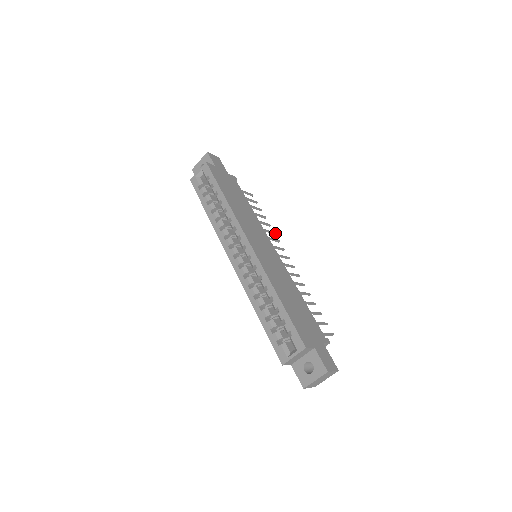
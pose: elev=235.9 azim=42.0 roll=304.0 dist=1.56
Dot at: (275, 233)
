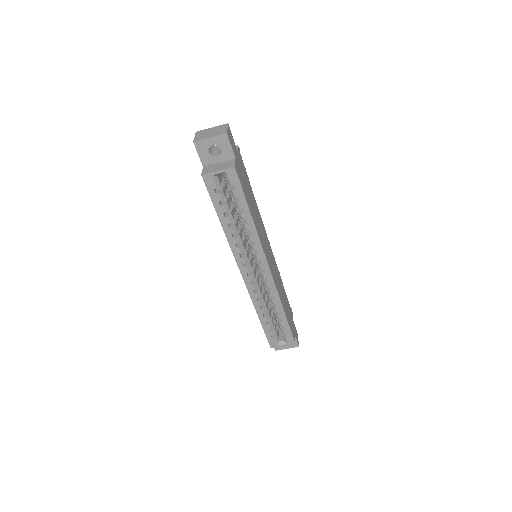
Dot at: occluded
